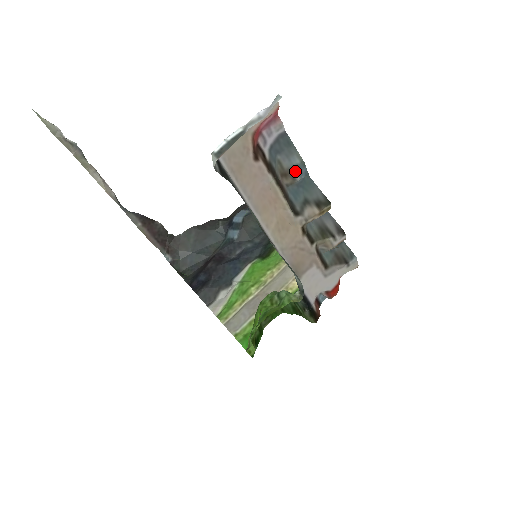
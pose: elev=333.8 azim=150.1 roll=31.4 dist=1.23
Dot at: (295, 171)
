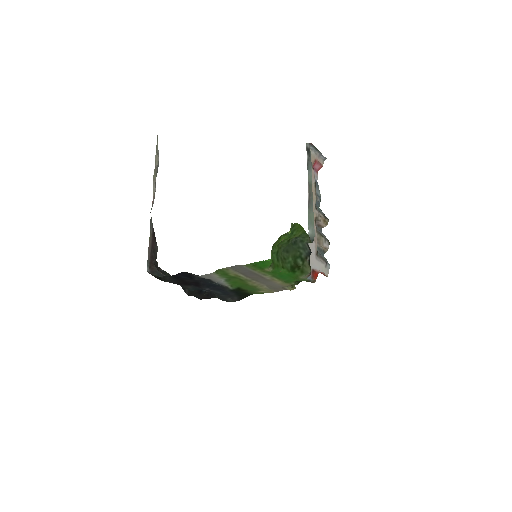
Dot at: (318, 196)
